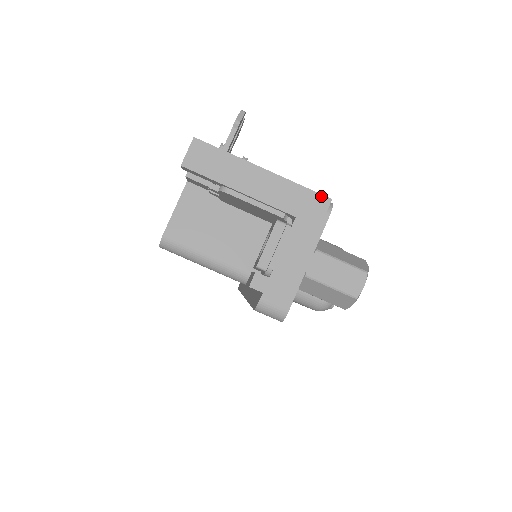
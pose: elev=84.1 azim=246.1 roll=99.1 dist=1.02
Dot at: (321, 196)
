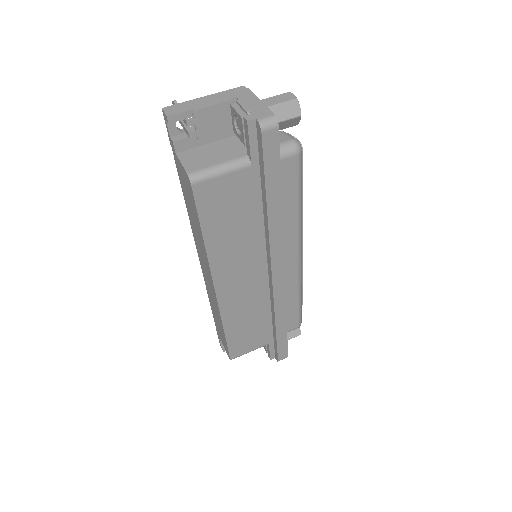
Dot at: (238, 88)
